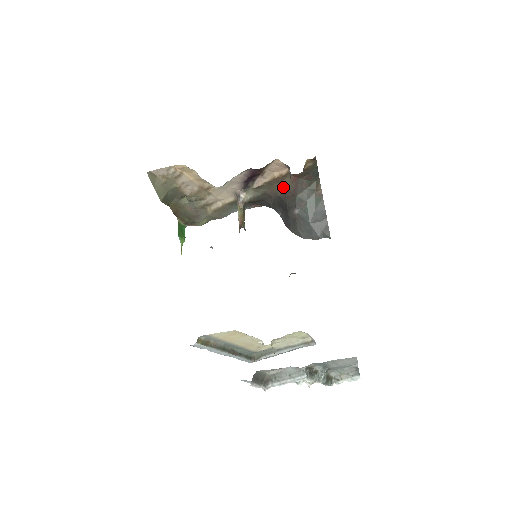
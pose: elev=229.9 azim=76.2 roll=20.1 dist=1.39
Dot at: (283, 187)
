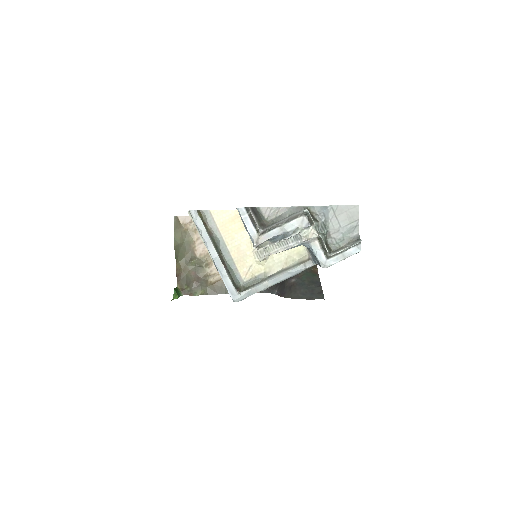
Dot at: occluded
